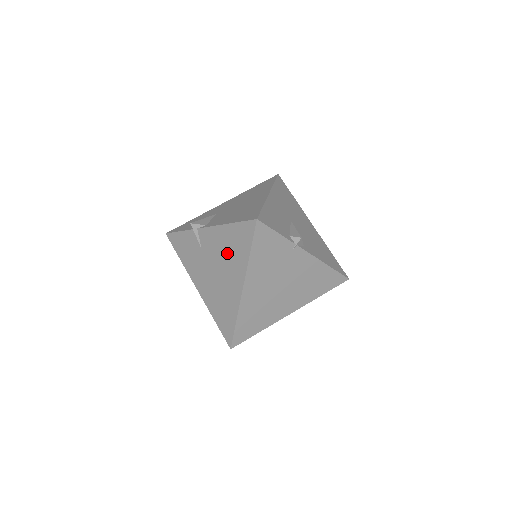
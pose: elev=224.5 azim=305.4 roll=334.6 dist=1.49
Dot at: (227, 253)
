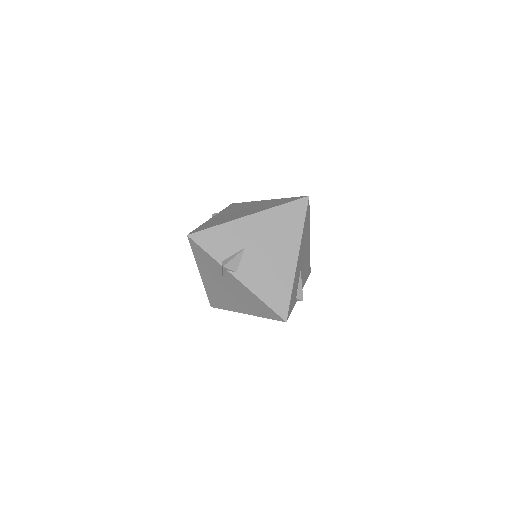
Dot at: (246, 300)
